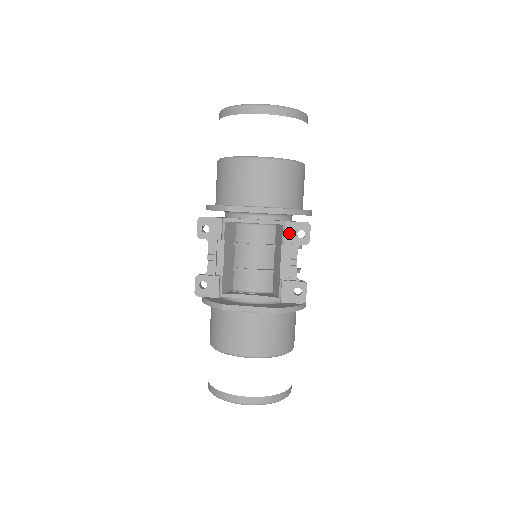
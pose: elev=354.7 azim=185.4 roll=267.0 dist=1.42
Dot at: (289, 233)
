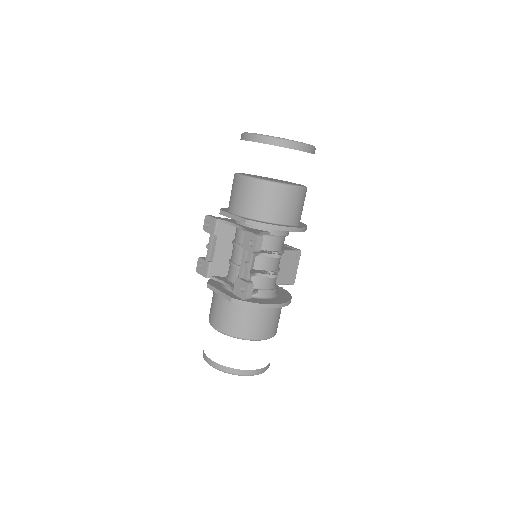
Dot at: (245, 240)
